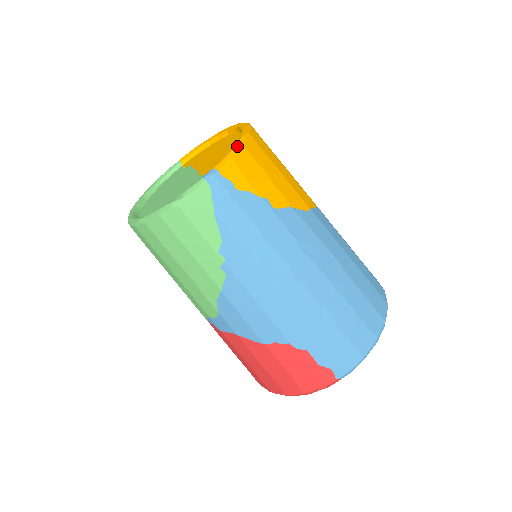
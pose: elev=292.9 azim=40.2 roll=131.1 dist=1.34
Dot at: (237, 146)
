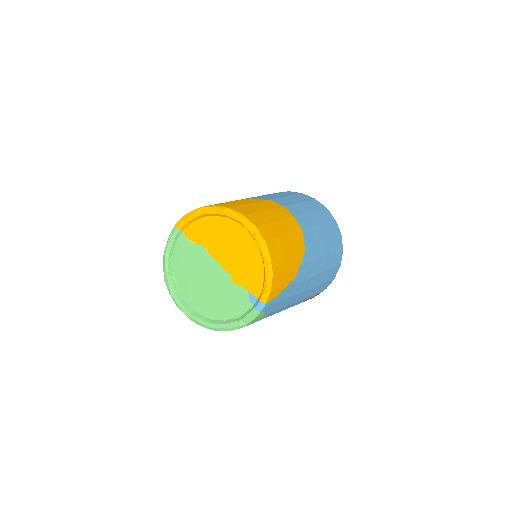
Dot at: (271, 278)
